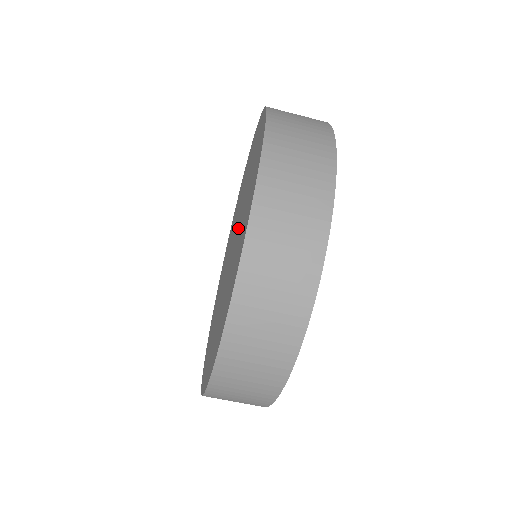
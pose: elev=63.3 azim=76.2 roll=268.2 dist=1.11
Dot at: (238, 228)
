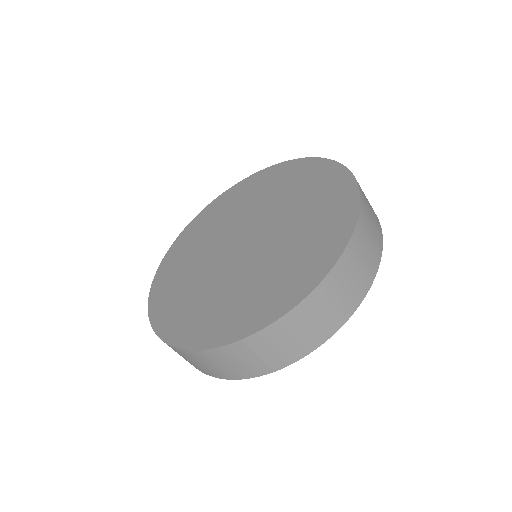
Dot at: (243, 268)
